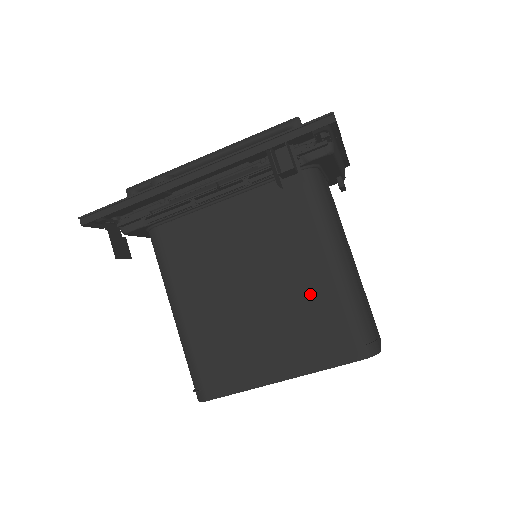
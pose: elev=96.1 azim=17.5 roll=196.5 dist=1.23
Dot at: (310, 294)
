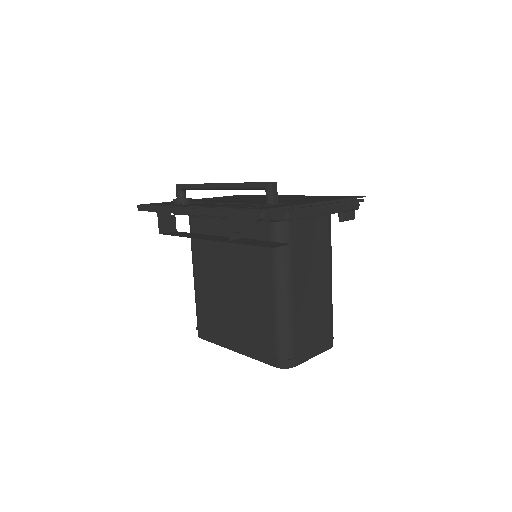
Dot at: (258, 310)
